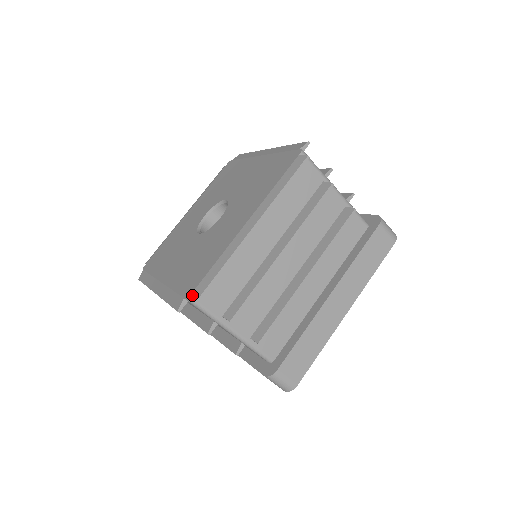
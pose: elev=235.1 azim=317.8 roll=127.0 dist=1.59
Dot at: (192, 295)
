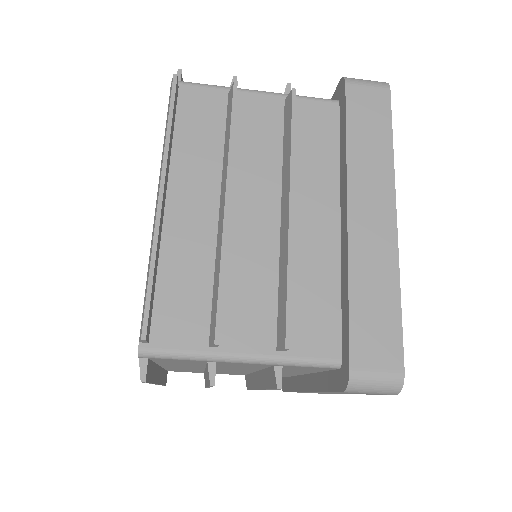
Dot at: (141, 345)
